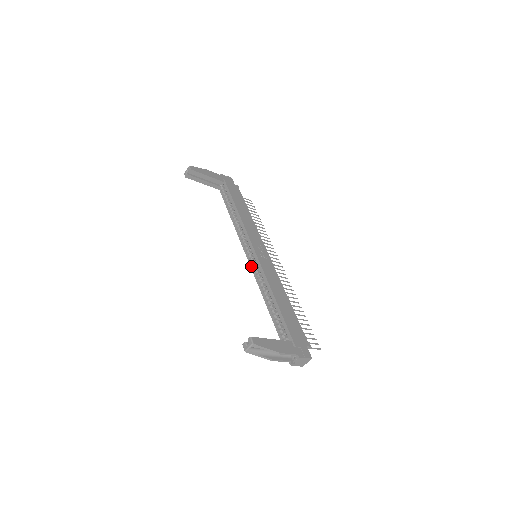
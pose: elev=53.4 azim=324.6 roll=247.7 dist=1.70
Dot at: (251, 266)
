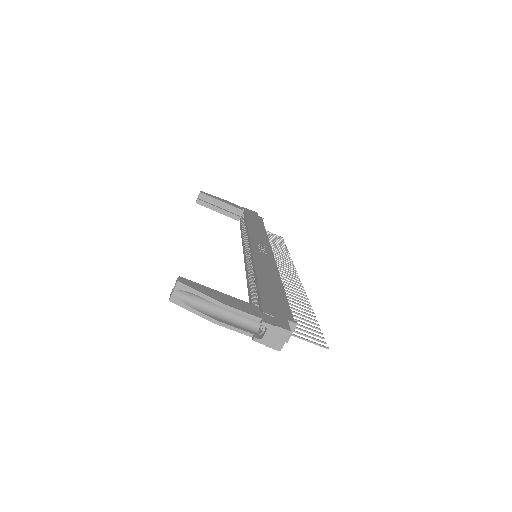
Dot at: (245, 263)
